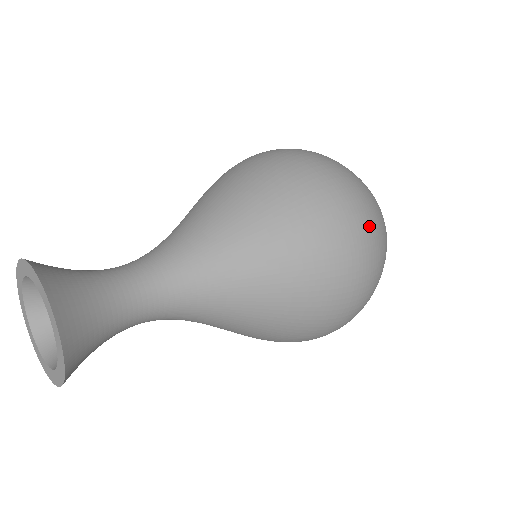
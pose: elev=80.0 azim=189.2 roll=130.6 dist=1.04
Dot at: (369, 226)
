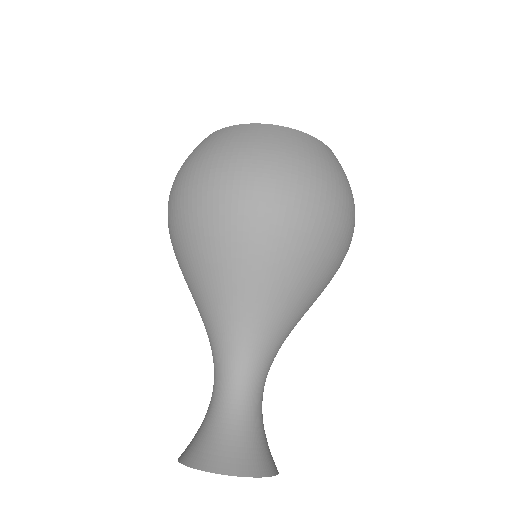
Dot at: (286, 168)
